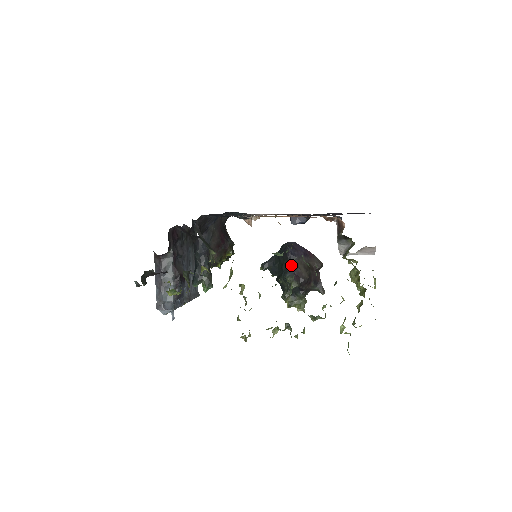
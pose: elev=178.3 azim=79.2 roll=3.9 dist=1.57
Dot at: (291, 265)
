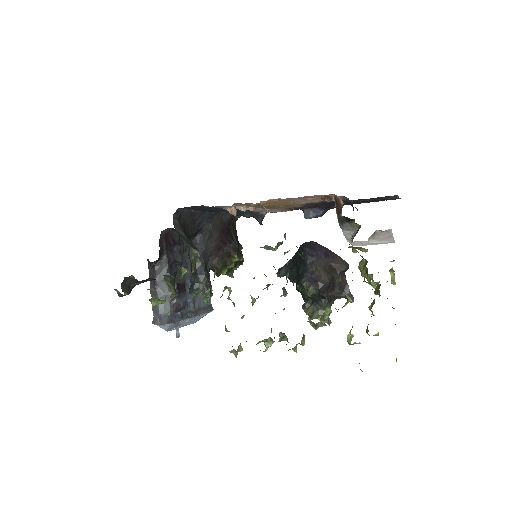
Dot at: (308, 268)
